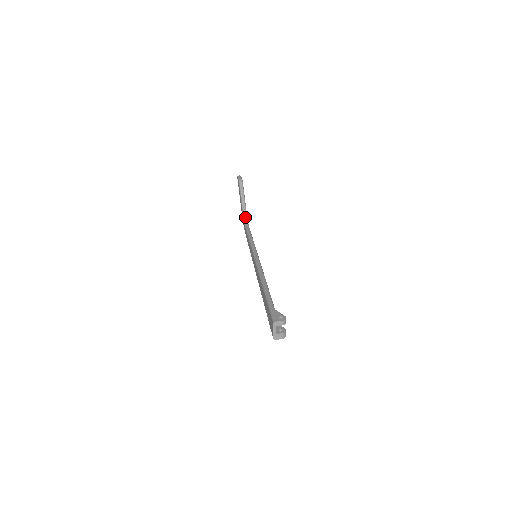
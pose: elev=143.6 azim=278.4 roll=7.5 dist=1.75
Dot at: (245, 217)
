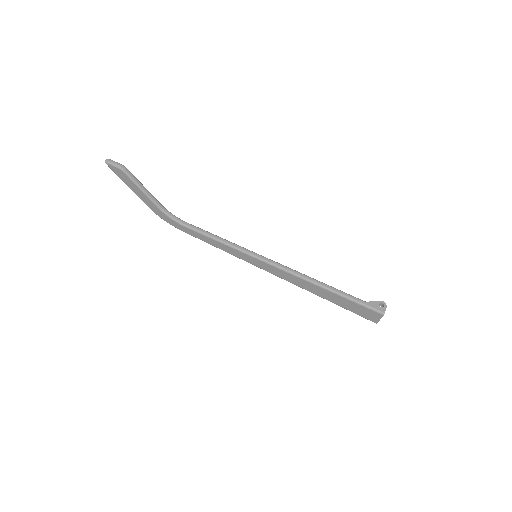
Dot at: (167, 212)
